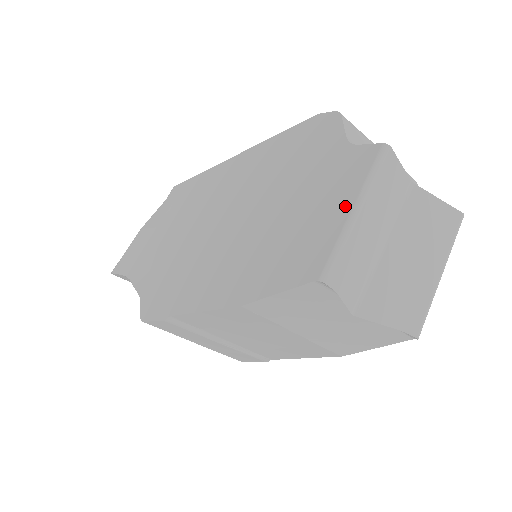
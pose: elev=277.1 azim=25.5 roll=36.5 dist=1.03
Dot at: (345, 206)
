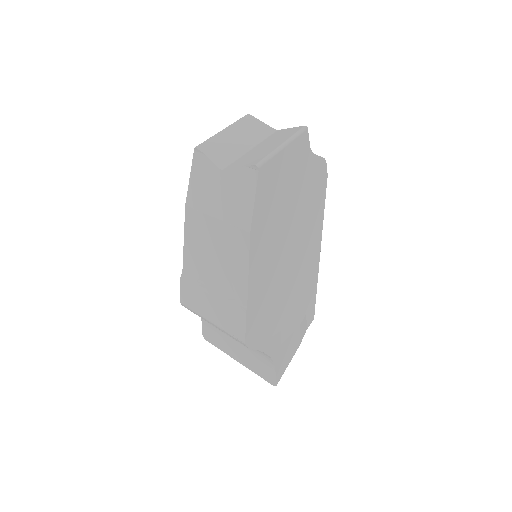
Dot at: occluded
